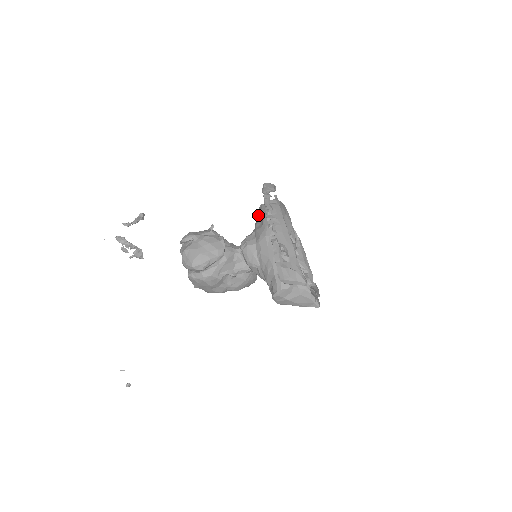
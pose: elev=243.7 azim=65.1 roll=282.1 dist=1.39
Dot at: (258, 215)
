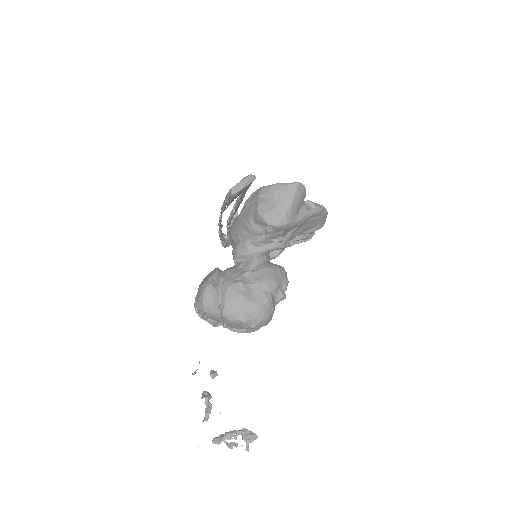
Dot at: occluded
